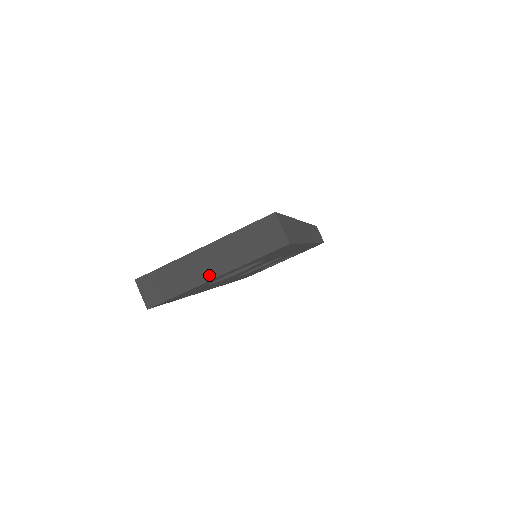
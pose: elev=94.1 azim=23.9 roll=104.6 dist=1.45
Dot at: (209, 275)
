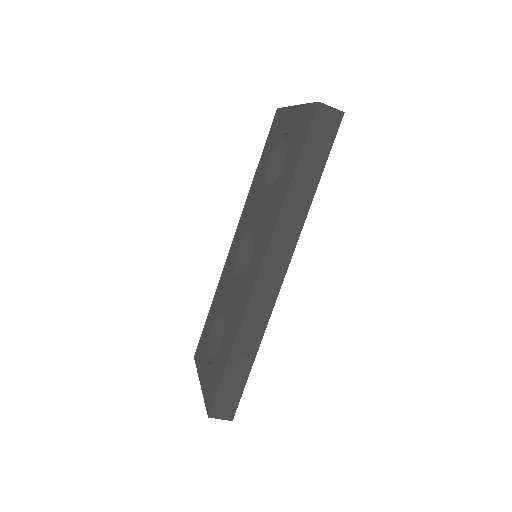
Dot at: occluded
